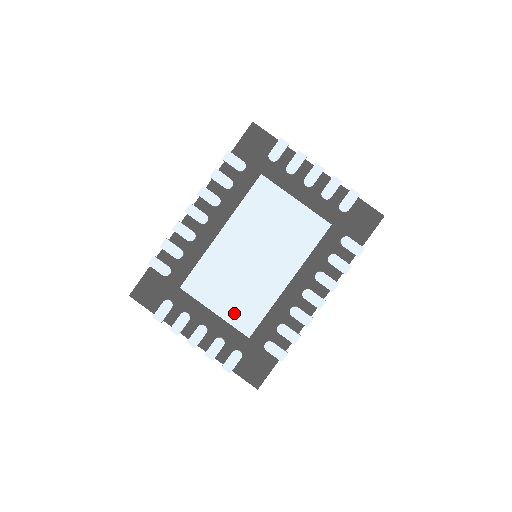
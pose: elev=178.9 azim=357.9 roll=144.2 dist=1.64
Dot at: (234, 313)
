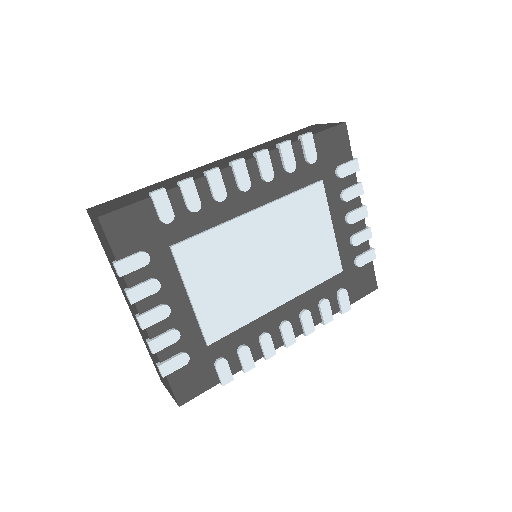
Dot at: (210, 310)
